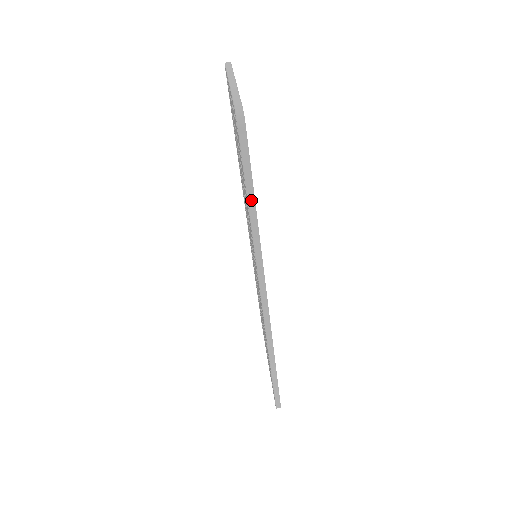
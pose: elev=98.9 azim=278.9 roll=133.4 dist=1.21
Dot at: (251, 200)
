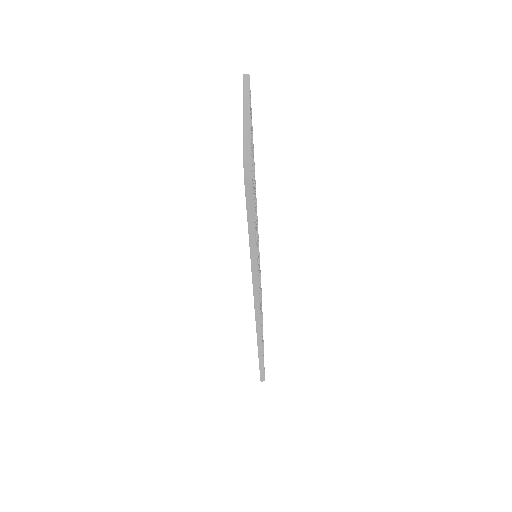
Dot at: (252, 237)
